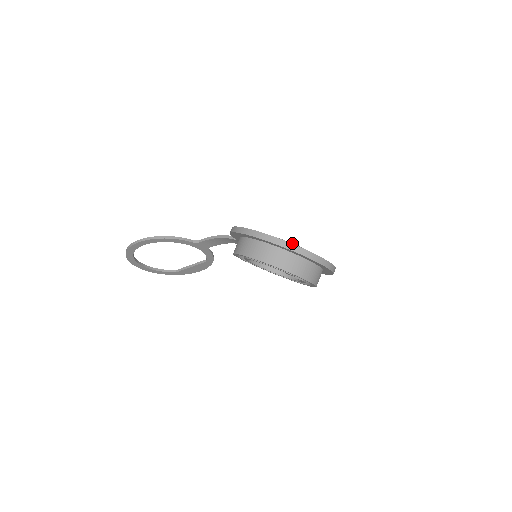
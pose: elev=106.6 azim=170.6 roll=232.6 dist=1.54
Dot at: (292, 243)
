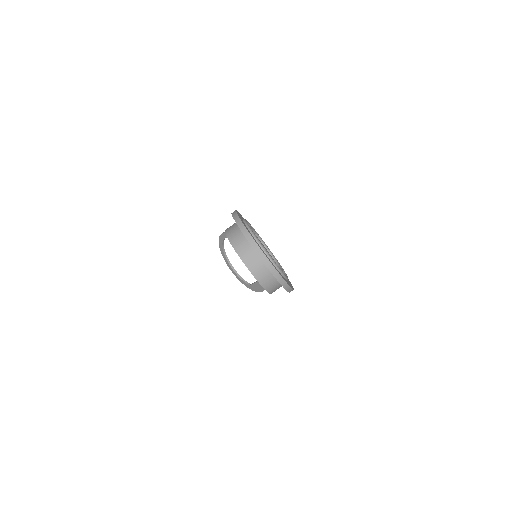
Dot at: occluded
